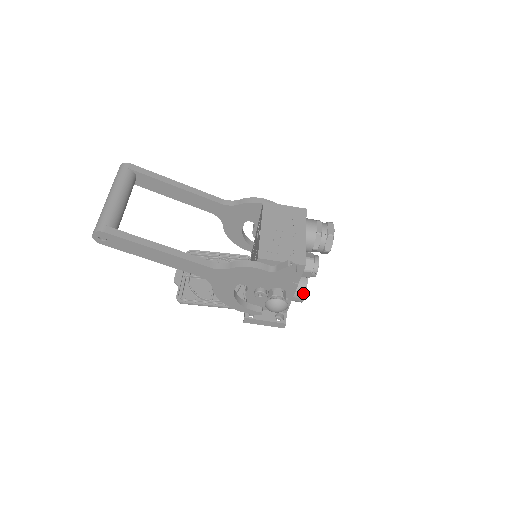
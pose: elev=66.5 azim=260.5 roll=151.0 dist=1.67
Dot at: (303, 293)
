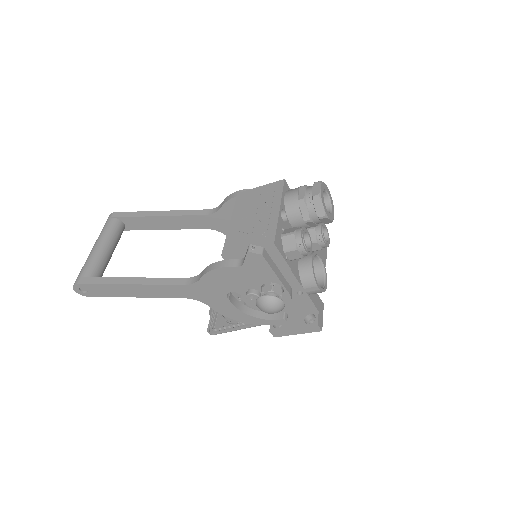
Dot at: (311, 280)
